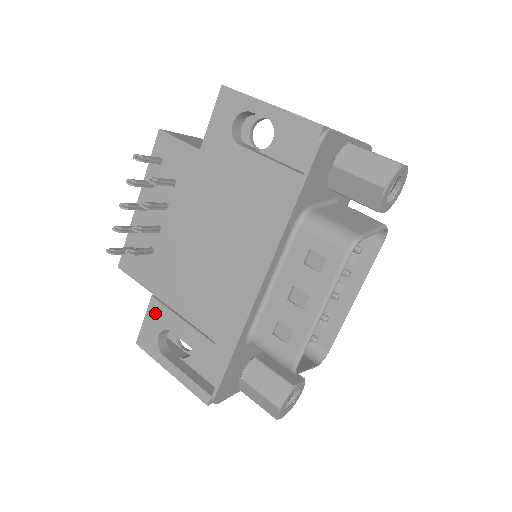
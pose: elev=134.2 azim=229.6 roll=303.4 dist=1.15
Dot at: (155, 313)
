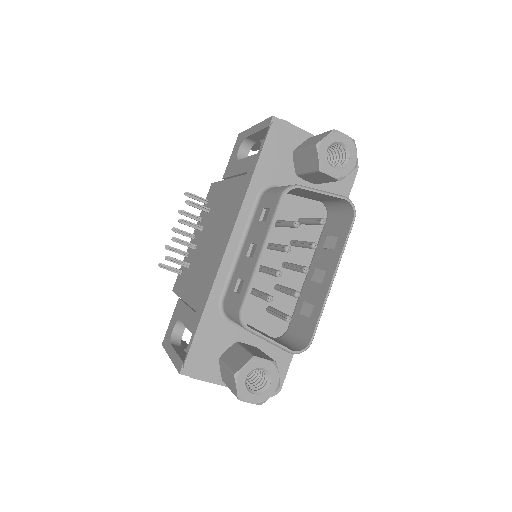
Dot at: (176, 311)
